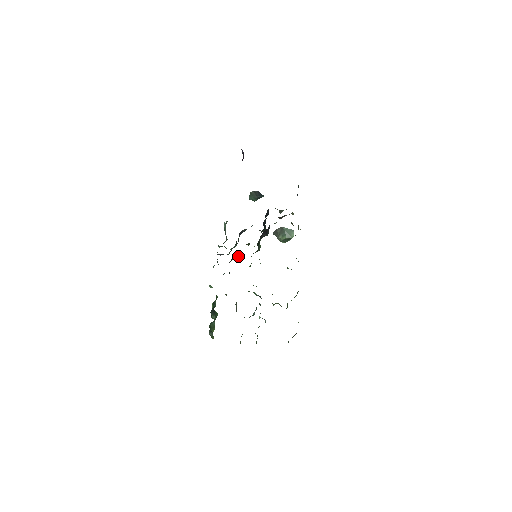
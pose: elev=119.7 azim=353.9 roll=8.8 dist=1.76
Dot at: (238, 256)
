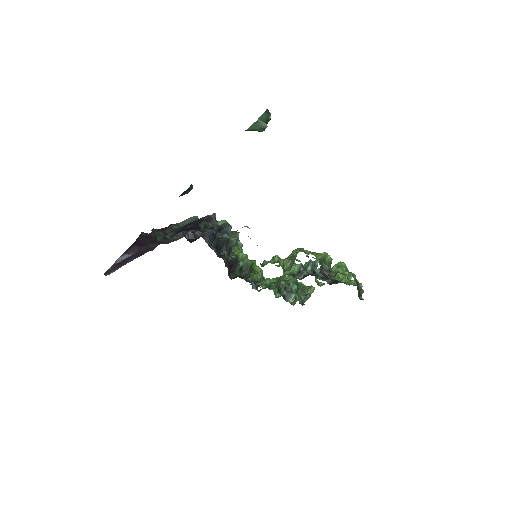
Dot at: occluded
